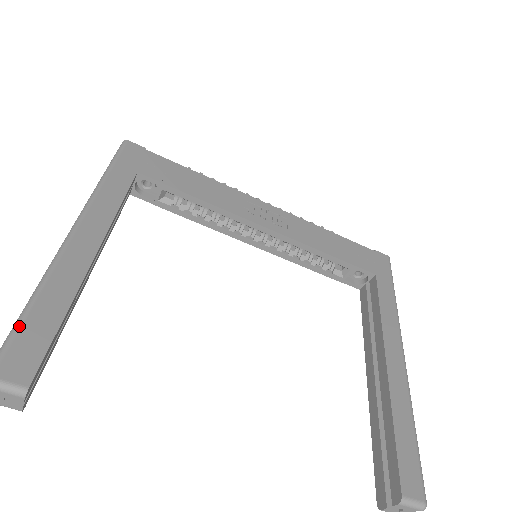
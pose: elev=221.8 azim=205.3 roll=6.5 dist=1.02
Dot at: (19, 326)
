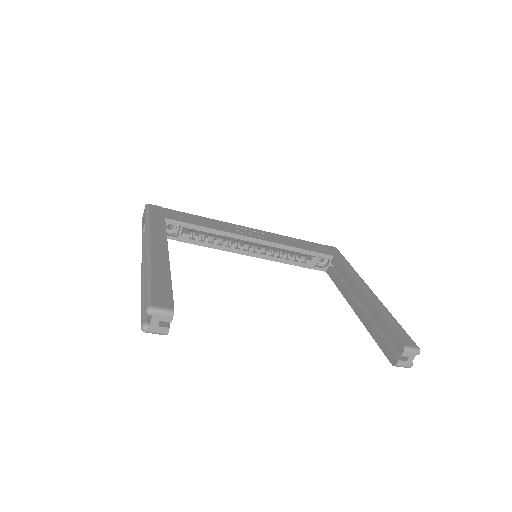
Dot at: (150, 286)
